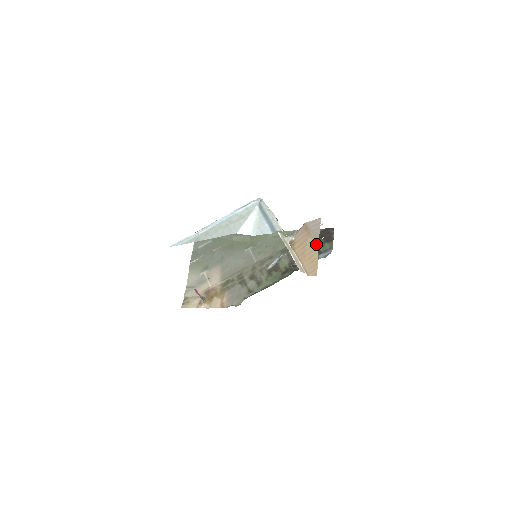
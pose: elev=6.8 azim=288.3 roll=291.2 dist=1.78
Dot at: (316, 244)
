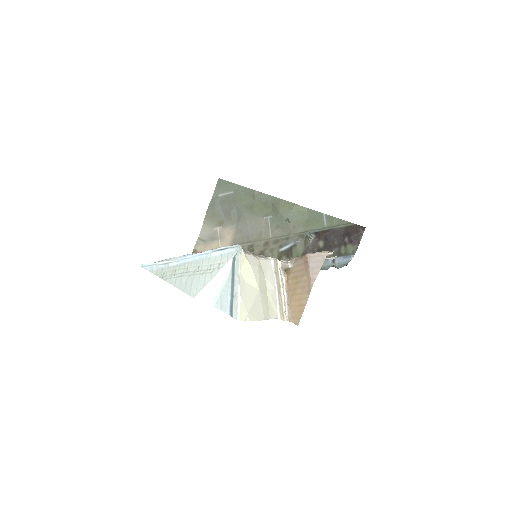
Dot at: (309, 288)
